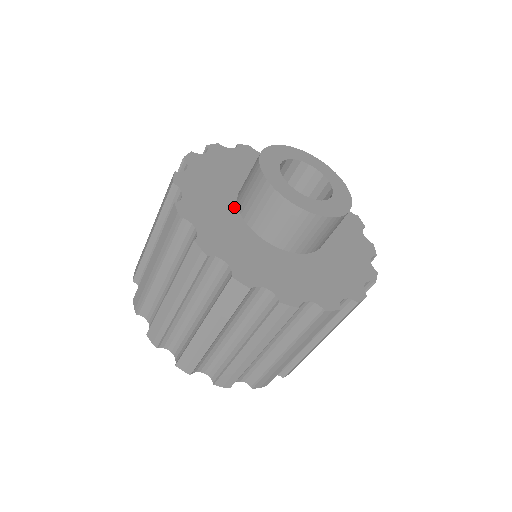
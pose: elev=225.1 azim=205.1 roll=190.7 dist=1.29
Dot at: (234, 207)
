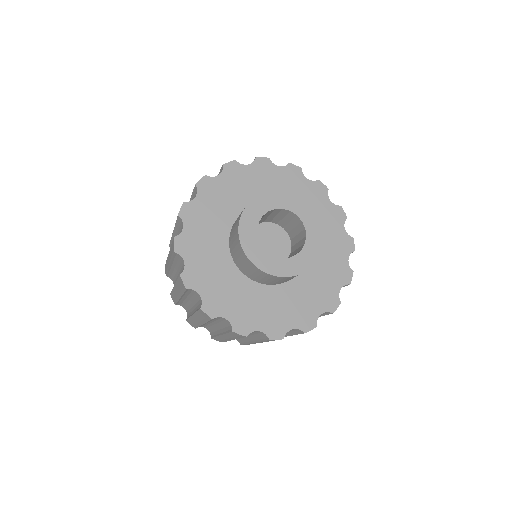
Dot at: (236, 271)
